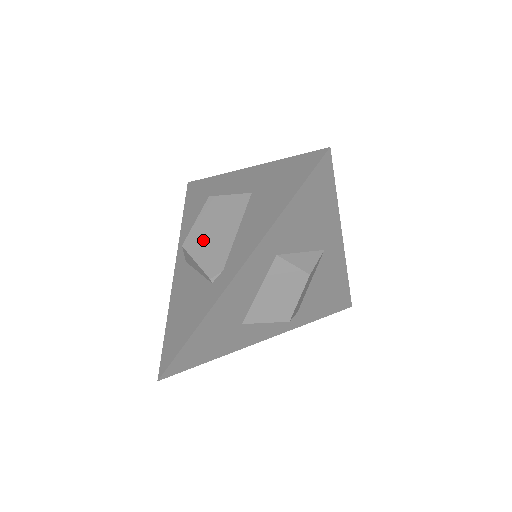
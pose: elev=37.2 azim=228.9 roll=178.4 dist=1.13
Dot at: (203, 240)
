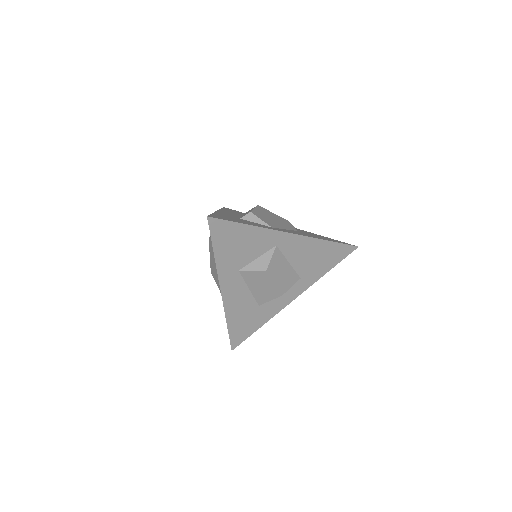
Dot at: (214, 268)
